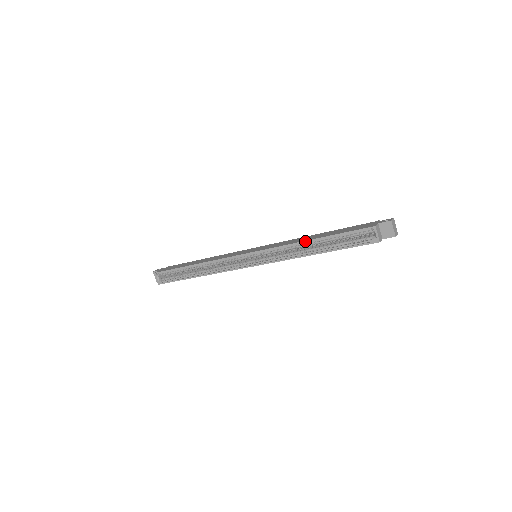
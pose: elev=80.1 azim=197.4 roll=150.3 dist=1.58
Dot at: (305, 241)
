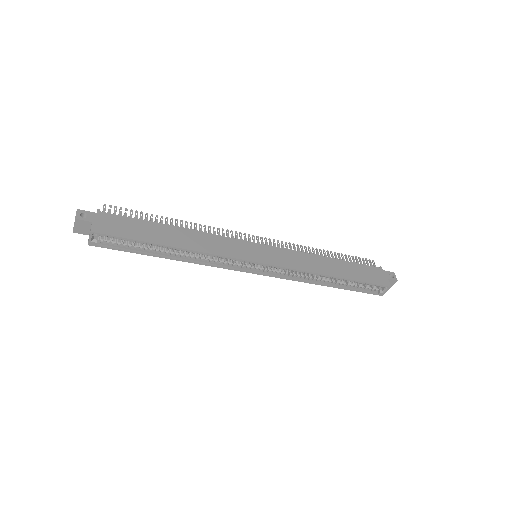
Dot at: (330, 276)
